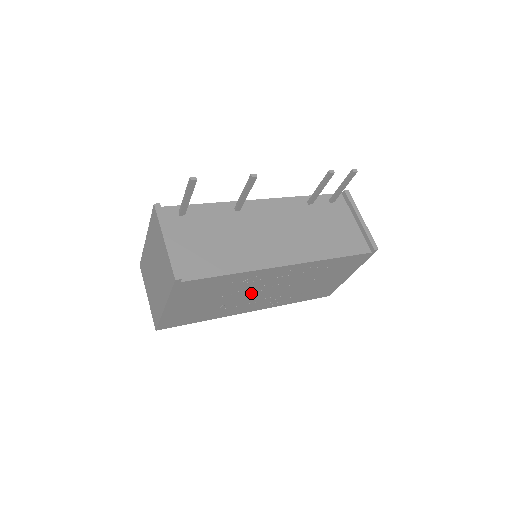
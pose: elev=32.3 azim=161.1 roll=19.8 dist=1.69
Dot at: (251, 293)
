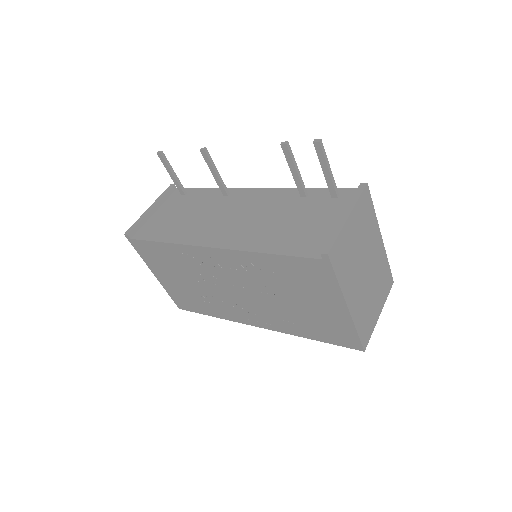
Dot at: (221, 287)
